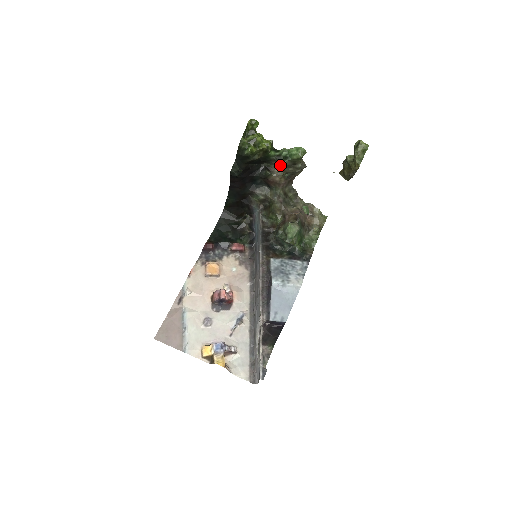
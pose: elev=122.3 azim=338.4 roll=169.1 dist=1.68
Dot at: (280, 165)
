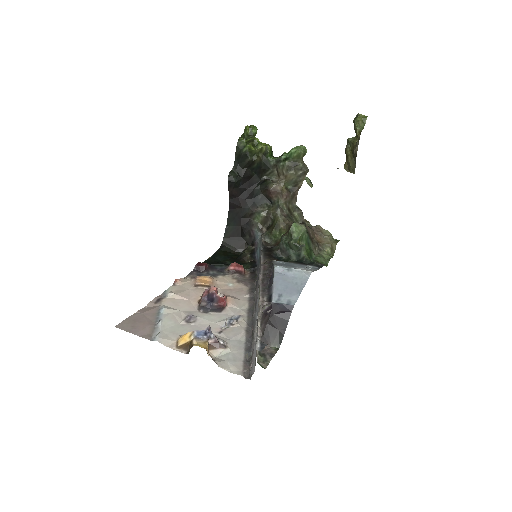
Dot at: (281, 170)
